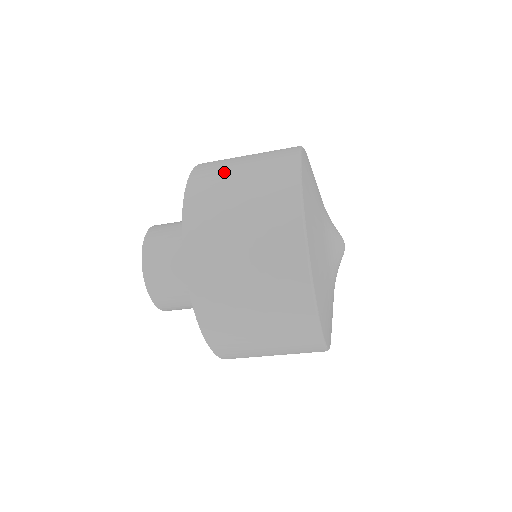
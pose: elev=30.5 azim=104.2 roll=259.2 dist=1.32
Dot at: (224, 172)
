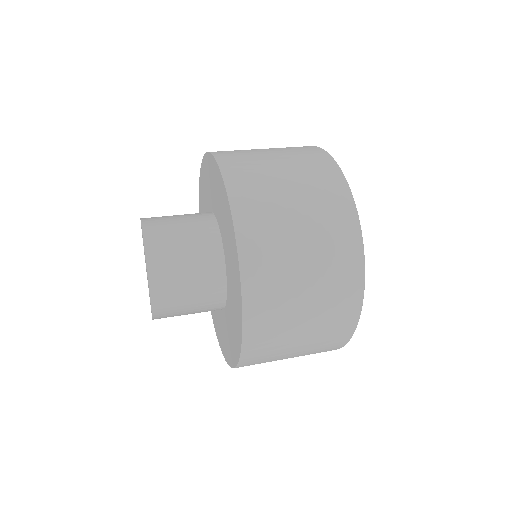
Dot at: (283, 339)
